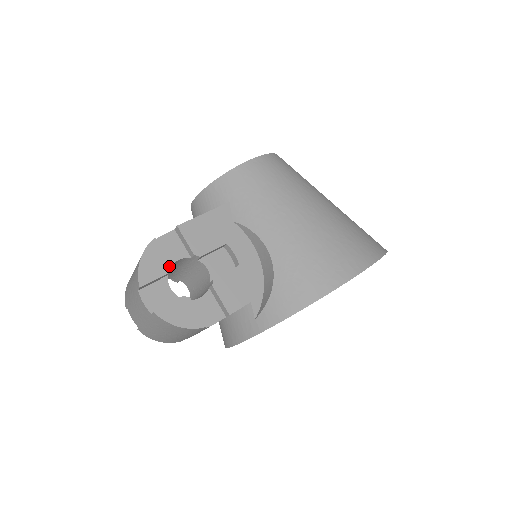
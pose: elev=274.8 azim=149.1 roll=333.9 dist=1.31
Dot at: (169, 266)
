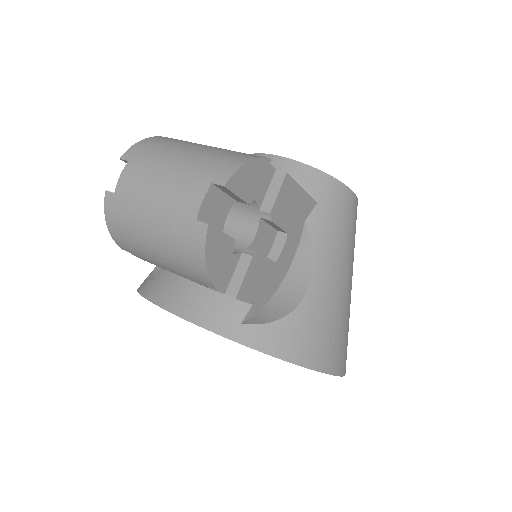
Dot at: (254, 198)
